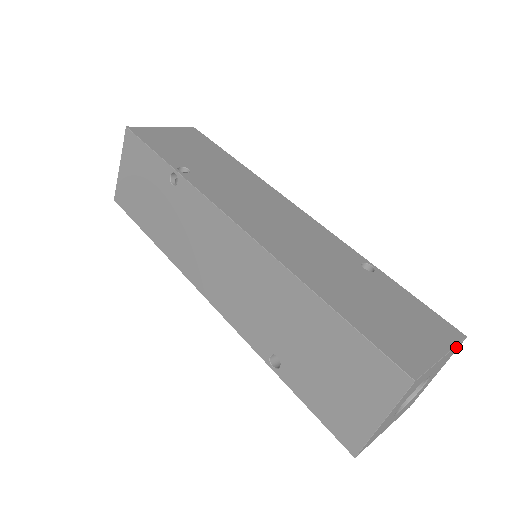
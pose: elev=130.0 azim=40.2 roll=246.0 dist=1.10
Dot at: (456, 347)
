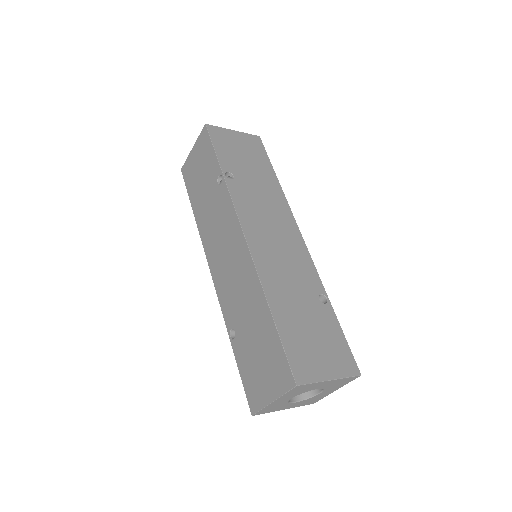
Dot at: (349, 378)
